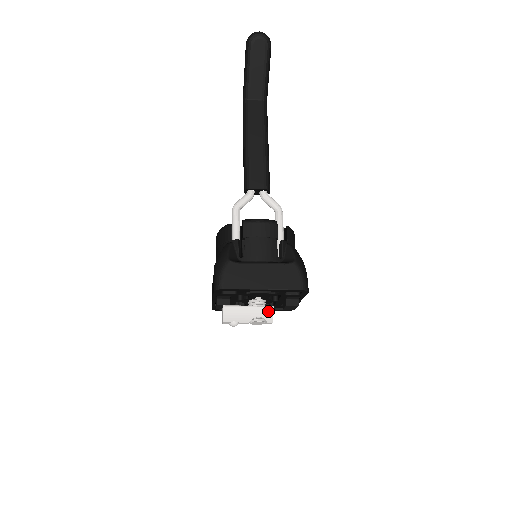
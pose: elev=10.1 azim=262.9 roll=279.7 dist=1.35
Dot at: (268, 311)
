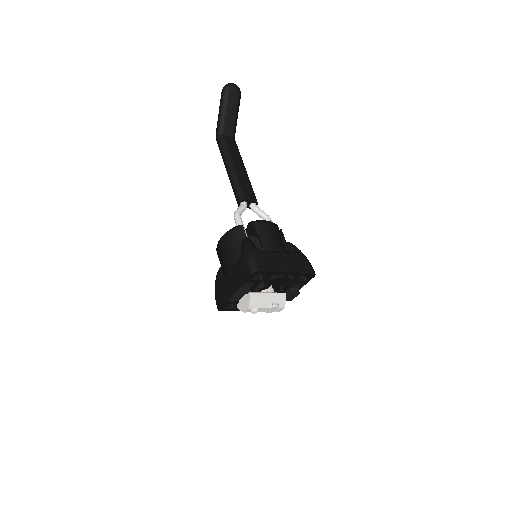
Dot at: (282, 297)
